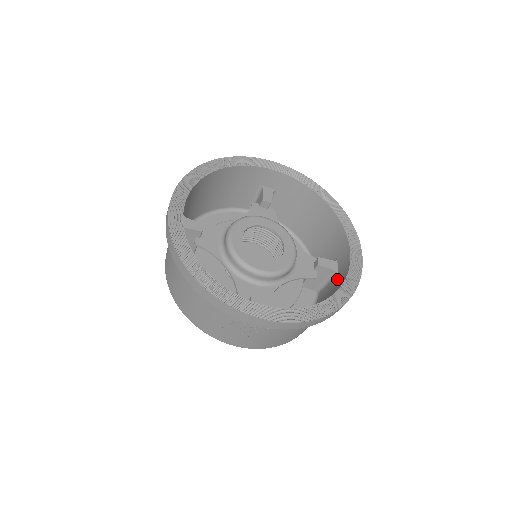
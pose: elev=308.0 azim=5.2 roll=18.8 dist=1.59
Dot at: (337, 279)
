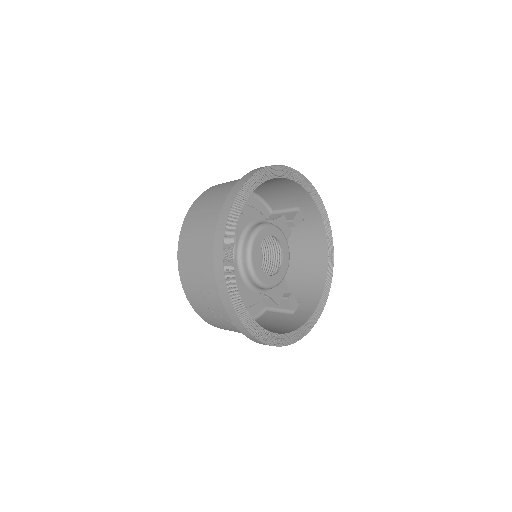
Dot at: (291, 318)
